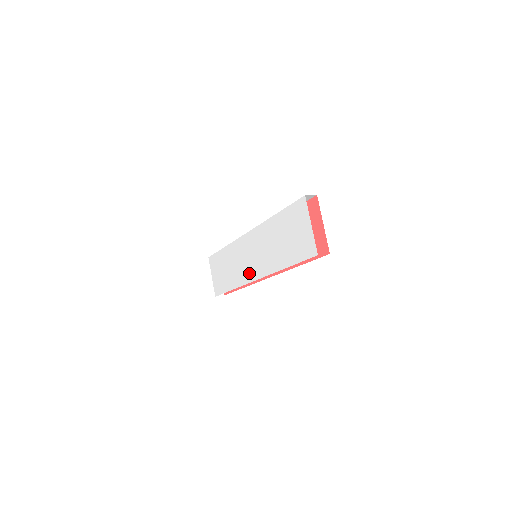
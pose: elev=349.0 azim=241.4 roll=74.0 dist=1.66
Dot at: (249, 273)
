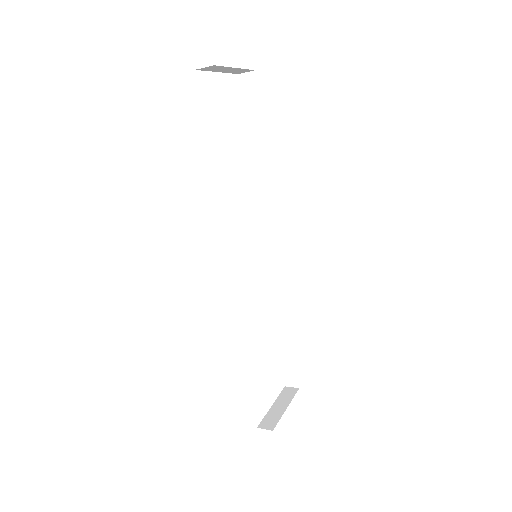
Dot at: occluded
